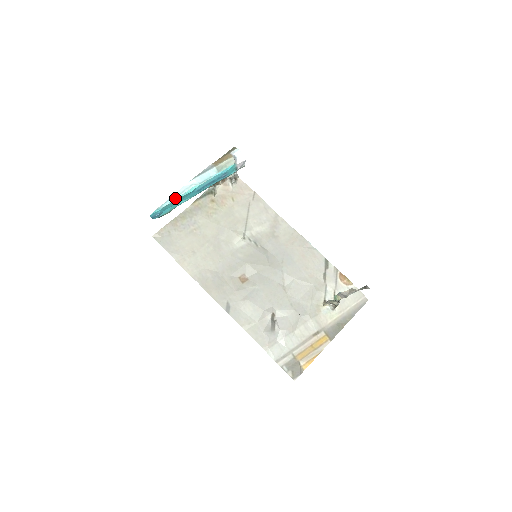
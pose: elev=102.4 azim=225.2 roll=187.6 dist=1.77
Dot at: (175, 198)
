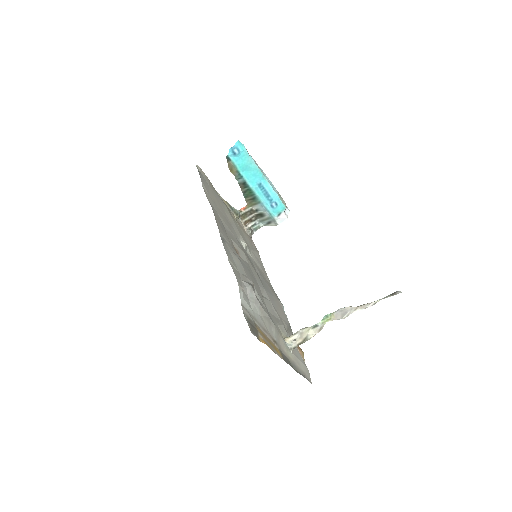
Dot at: (254, 162)
